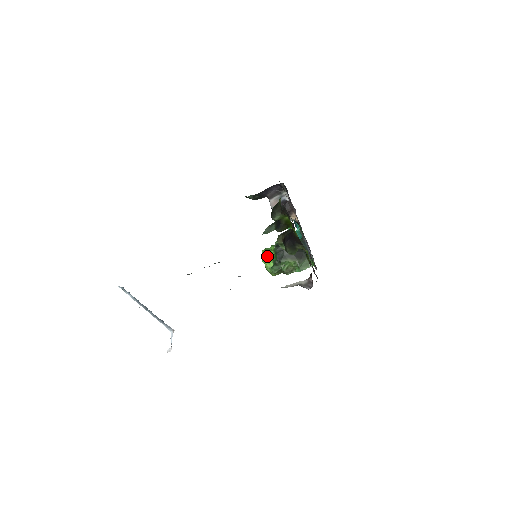
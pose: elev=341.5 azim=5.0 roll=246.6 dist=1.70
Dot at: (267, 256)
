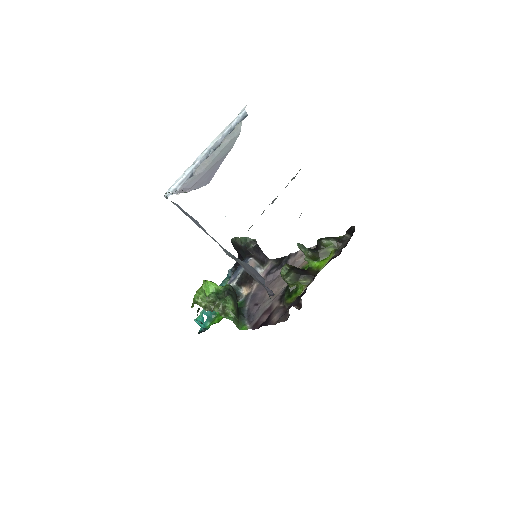
Dot at: (214, 283)
